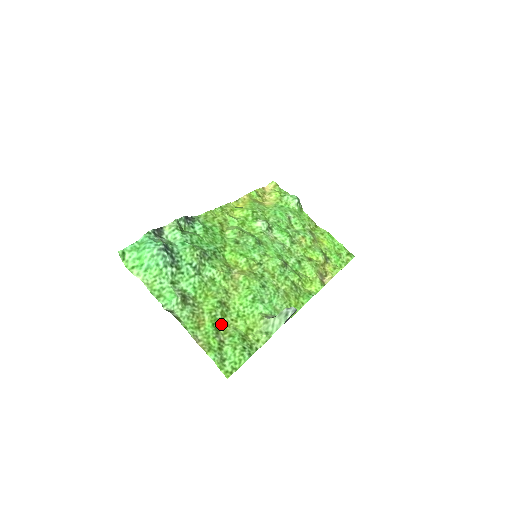
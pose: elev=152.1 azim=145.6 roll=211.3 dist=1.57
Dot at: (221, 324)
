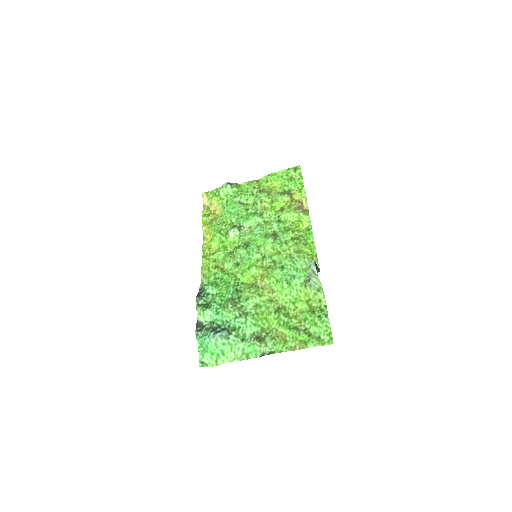
Dot at: (292, 322)
